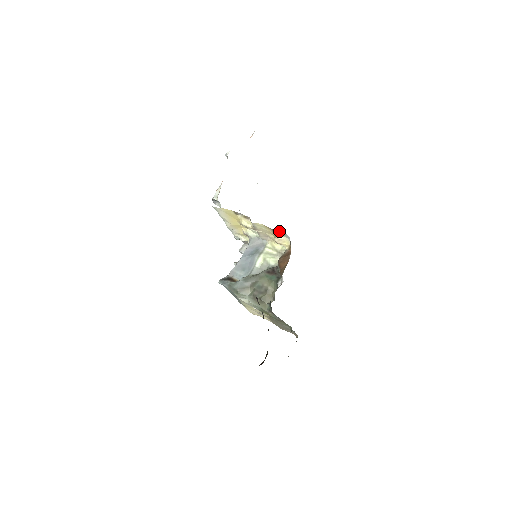
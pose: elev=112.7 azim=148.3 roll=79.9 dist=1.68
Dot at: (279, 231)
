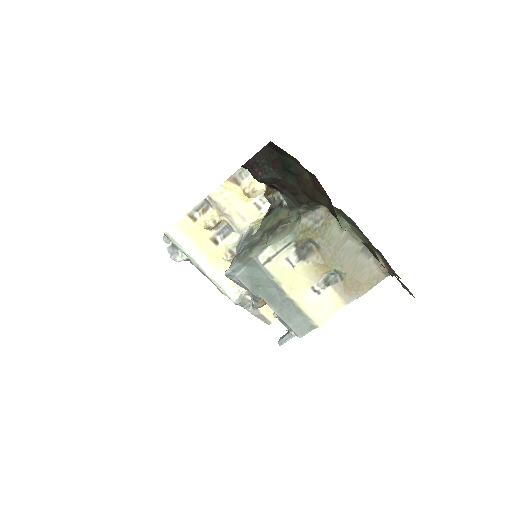
Dot at: (238, 173)
